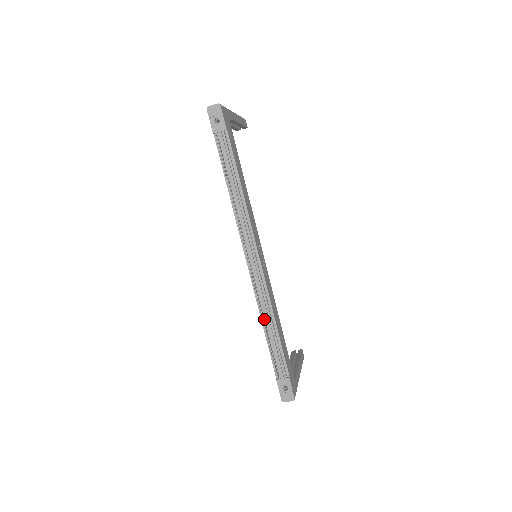
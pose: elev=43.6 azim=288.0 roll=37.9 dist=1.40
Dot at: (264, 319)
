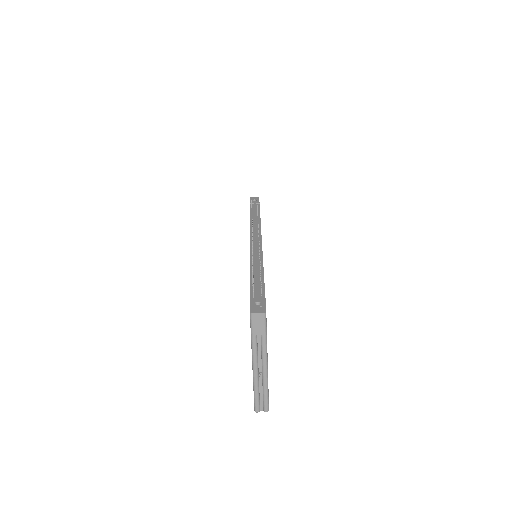
Dot at: (253, 266)
